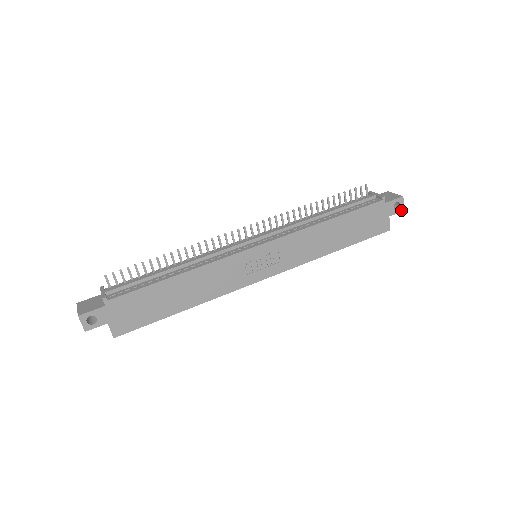
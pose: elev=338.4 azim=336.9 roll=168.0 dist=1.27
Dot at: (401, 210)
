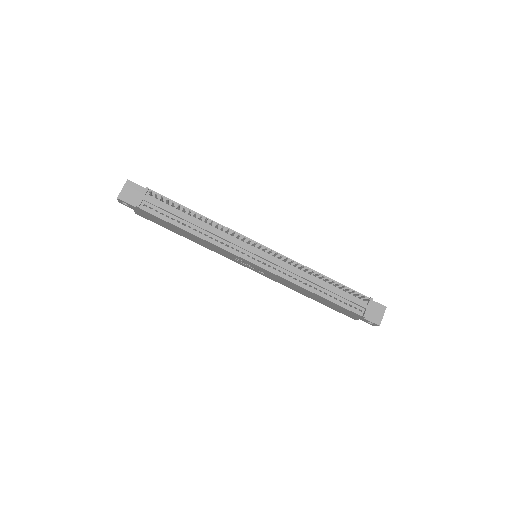
Dot at: (372, 324)
